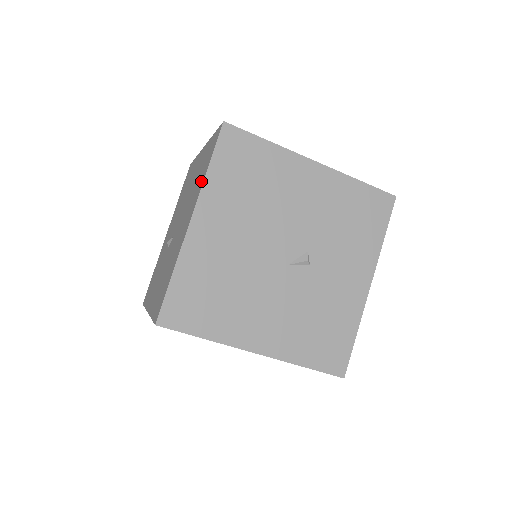
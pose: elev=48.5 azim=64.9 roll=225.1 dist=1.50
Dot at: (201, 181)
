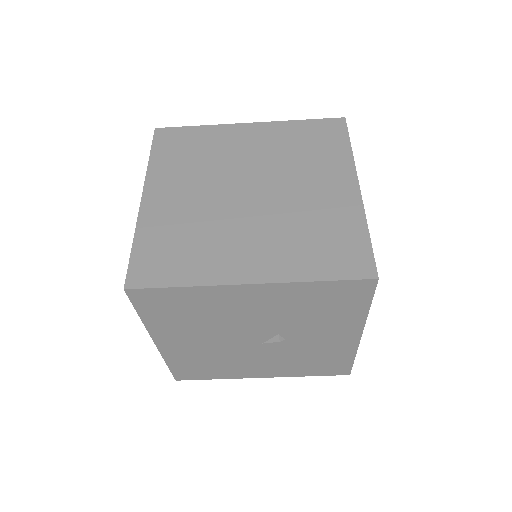
Dot at: occluded
